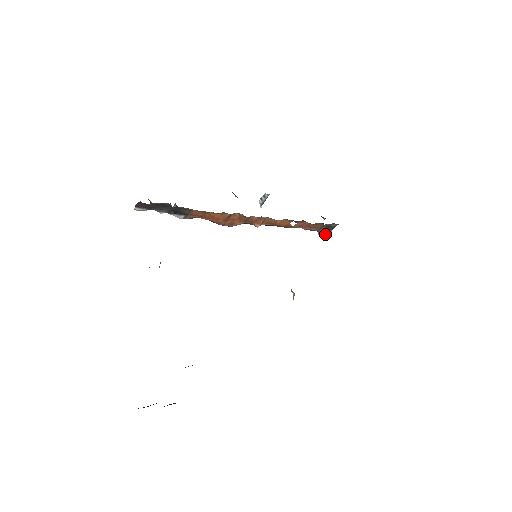
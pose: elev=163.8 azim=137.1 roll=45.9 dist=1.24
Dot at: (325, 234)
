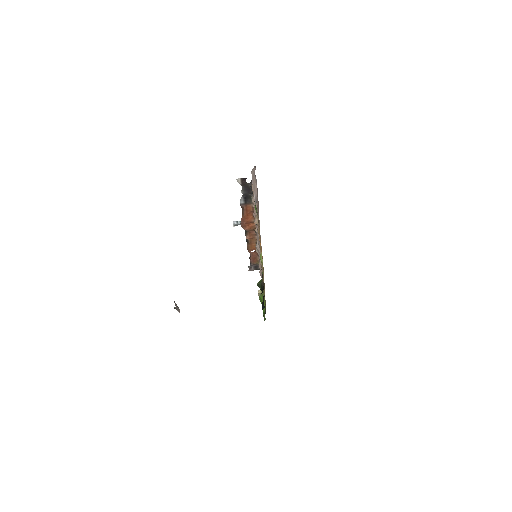
Dot at: (249, 269)
